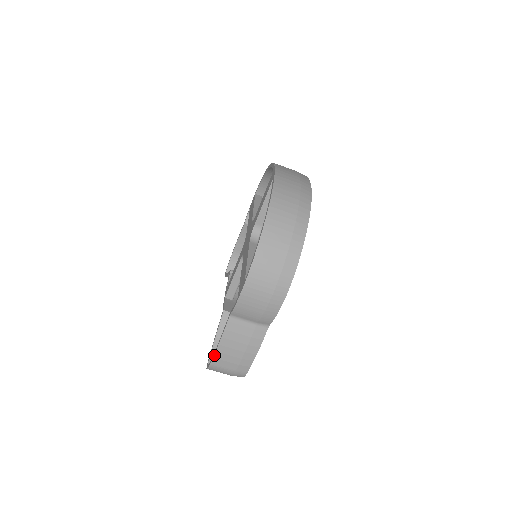
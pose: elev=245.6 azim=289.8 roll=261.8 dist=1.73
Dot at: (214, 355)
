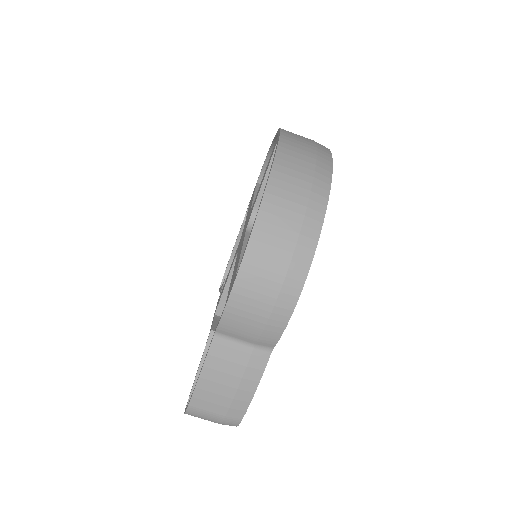
Dot at: (193, 393)
